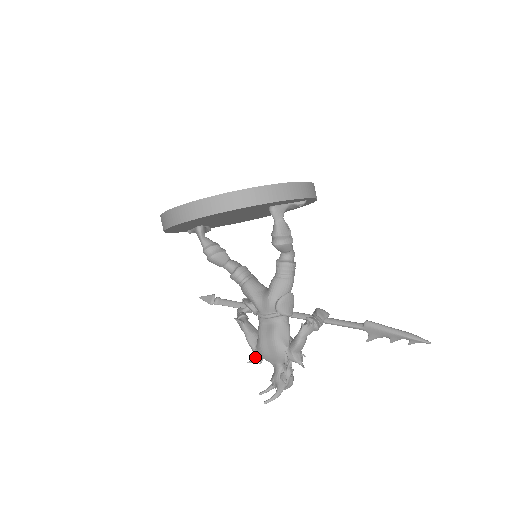
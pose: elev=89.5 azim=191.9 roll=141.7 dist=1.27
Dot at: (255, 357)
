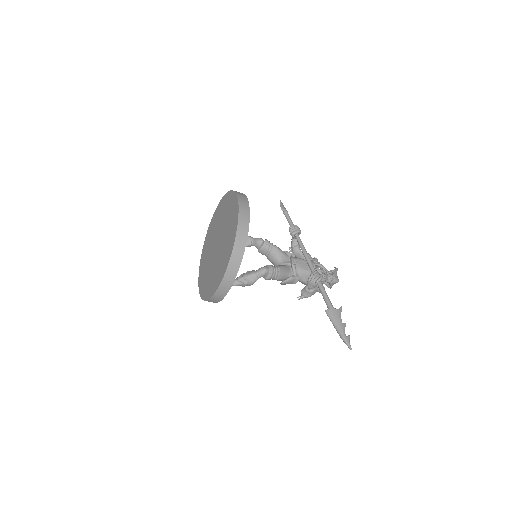
Dot at: occluded
